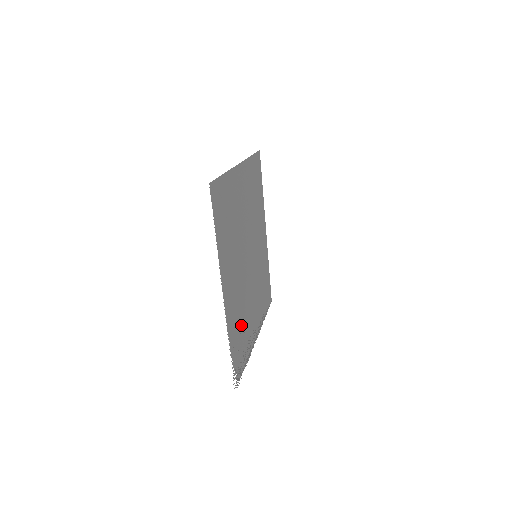
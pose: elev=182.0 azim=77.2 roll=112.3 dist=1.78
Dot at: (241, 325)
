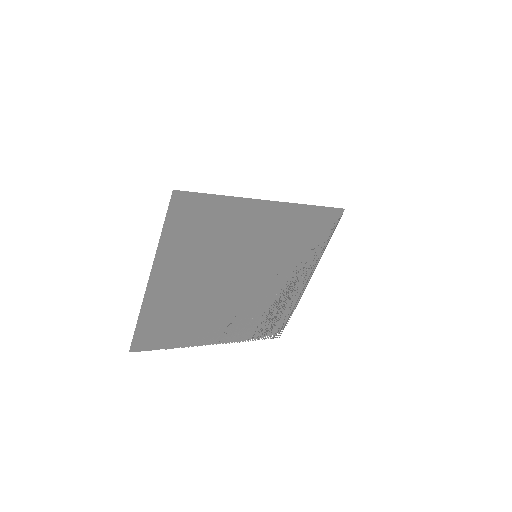
Dot at: (261, 314)
